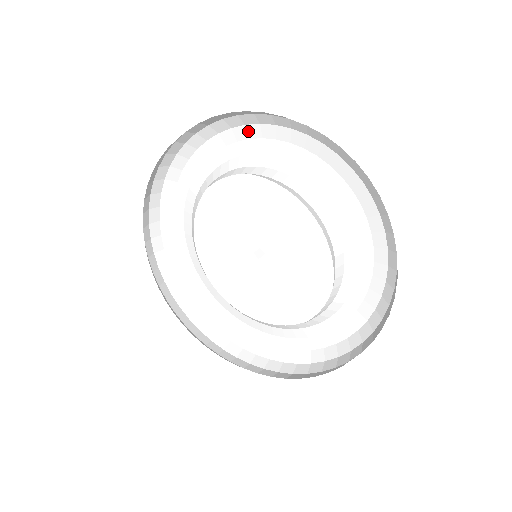
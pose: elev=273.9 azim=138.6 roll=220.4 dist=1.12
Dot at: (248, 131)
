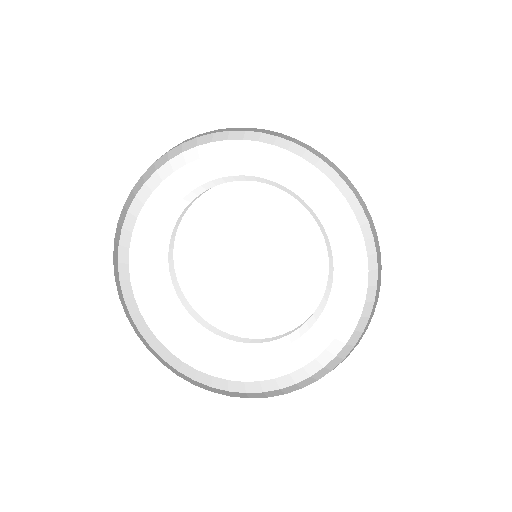
Dot at: (314, 189)
